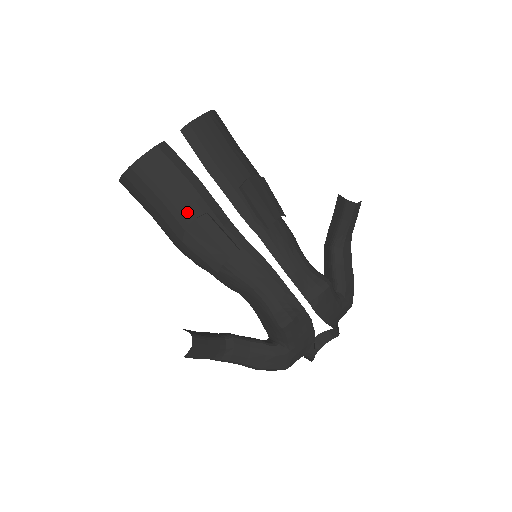
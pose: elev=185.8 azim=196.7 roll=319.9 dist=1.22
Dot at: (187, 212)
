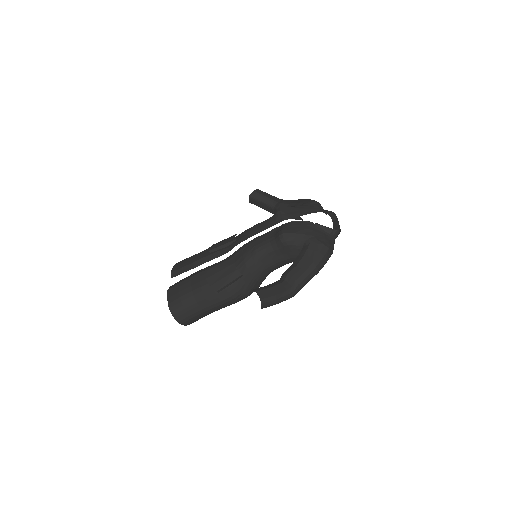
Dot at: (202, 283)
